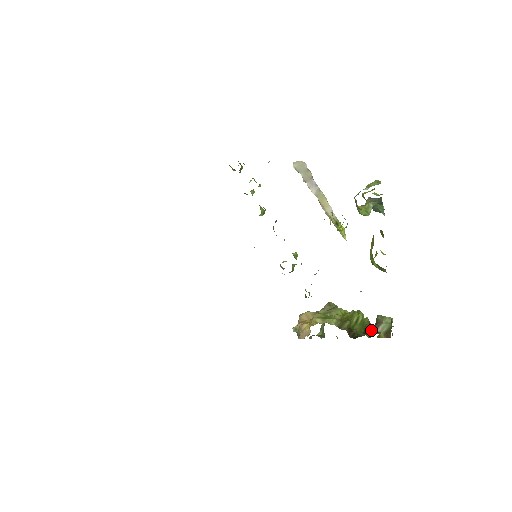
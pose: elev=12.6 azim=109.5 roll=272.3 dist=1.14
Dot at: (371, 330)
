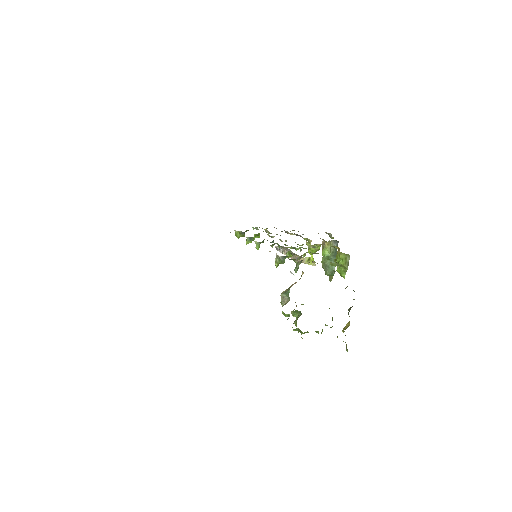
Dot at: occluded
